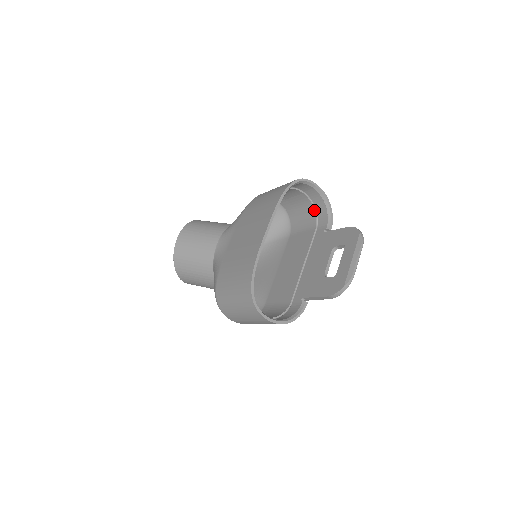
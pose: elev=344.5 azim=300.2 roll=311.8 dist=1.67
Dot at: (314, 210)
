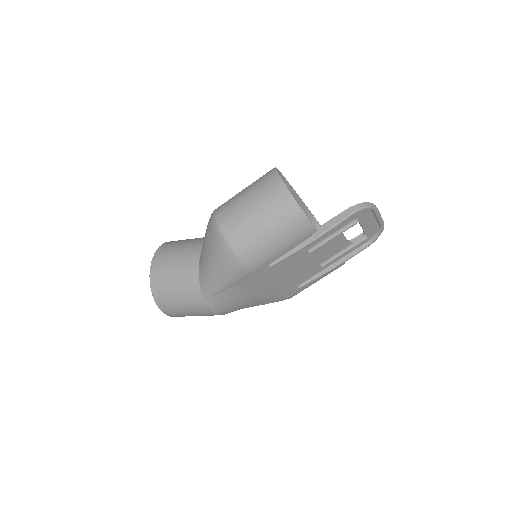
Dot at: occluded
